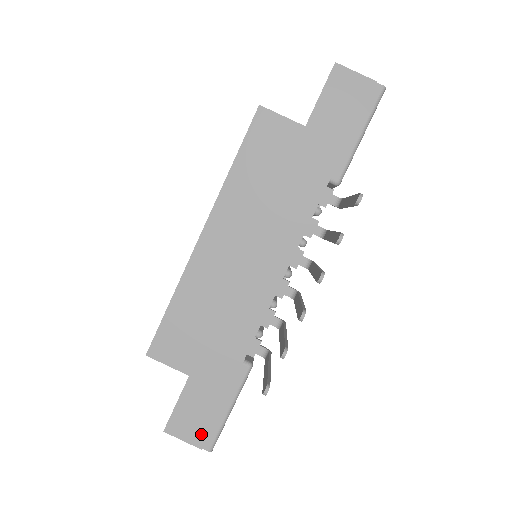
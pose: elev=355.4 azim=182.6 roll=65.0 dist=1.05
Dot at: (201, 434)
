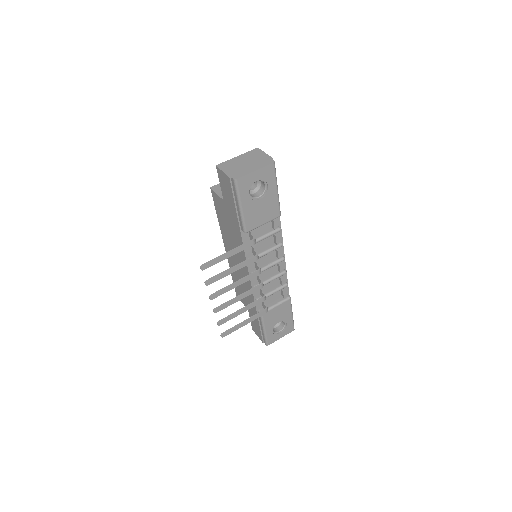
Dot at: (260, 337)
